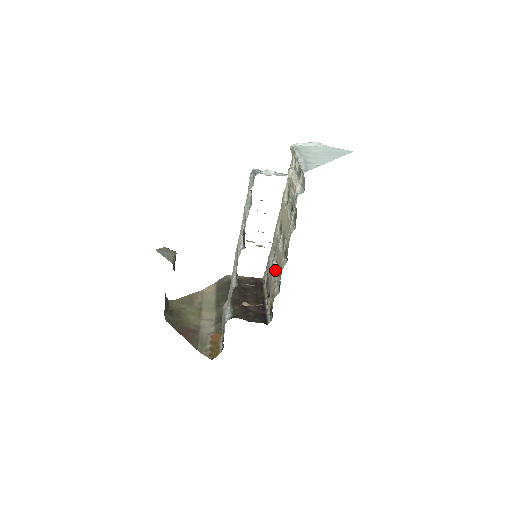
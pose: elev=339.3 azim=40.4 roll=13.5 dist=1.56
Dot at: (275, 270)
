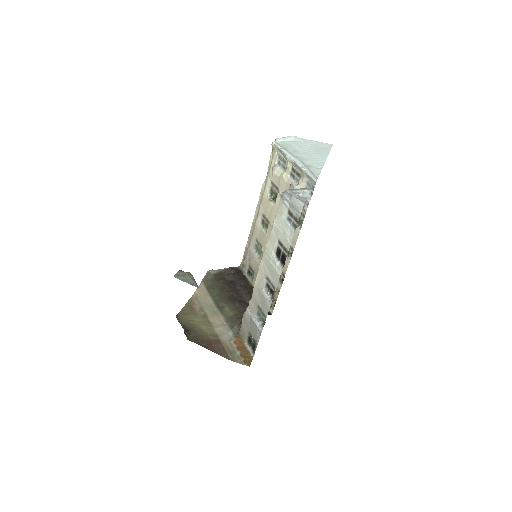
Dot at: occluded
